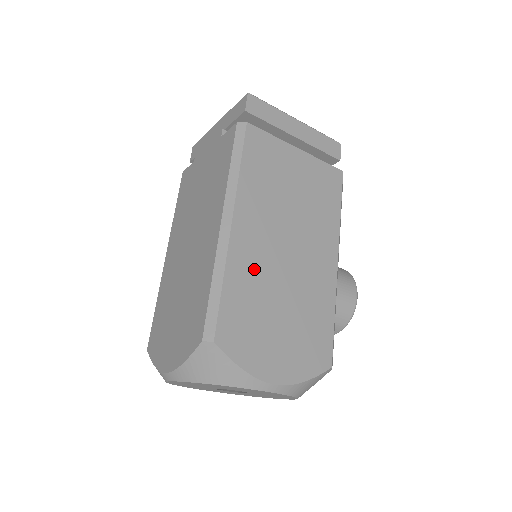
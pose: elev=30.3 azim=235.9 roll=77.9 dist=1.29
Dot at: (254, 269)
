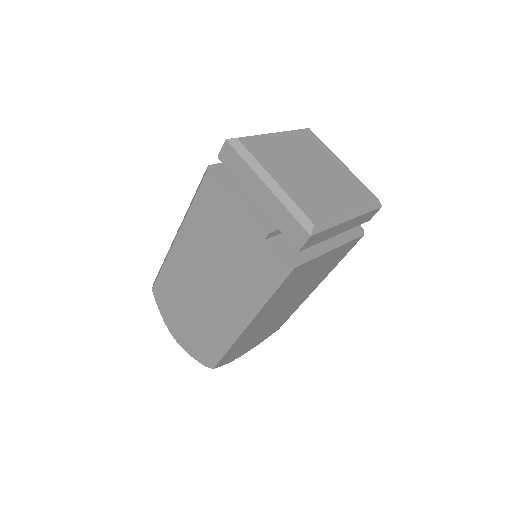
Dot at: (252, 332)
